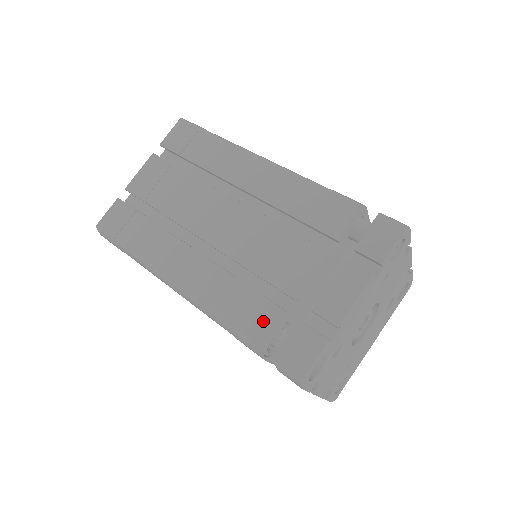
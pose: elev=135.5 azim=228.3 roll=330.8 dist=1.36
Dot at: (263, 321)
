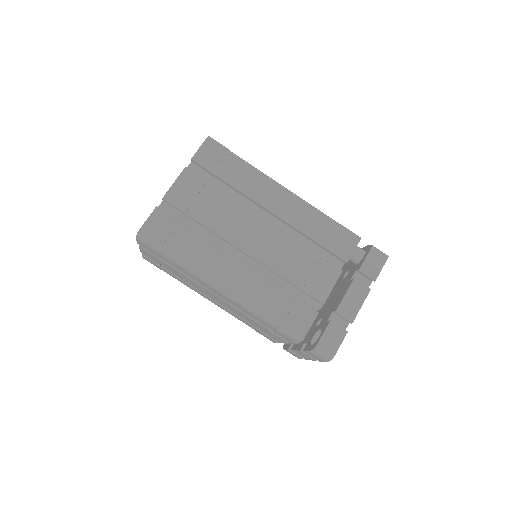
Dot at: (303, 320)
